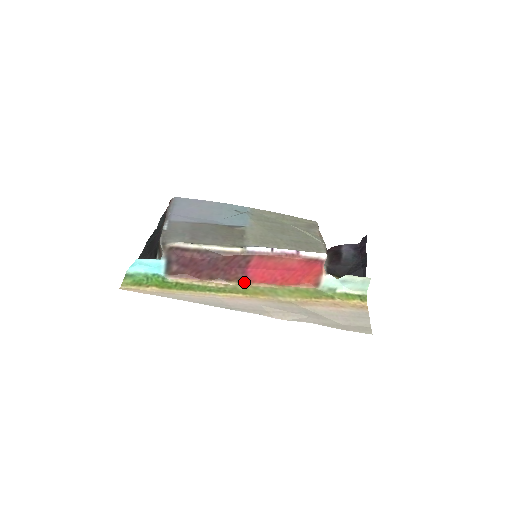
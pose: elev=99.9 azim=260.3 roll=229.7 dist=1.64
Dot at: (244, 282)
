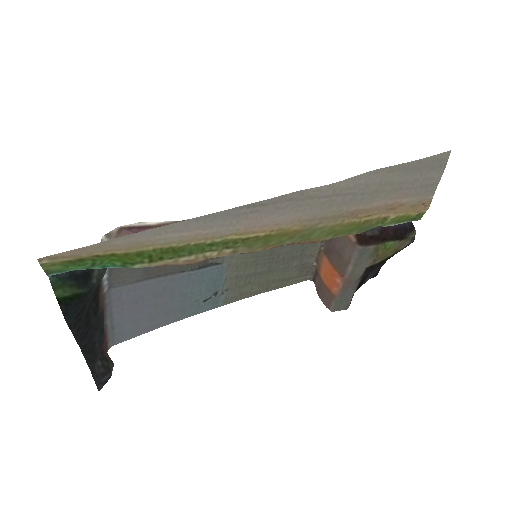
Dot at: (259, 250)
